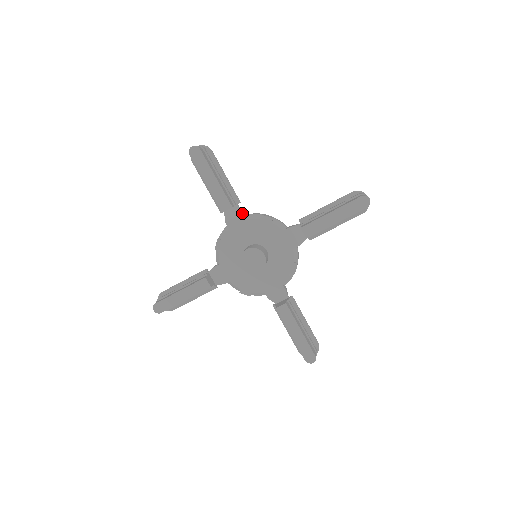
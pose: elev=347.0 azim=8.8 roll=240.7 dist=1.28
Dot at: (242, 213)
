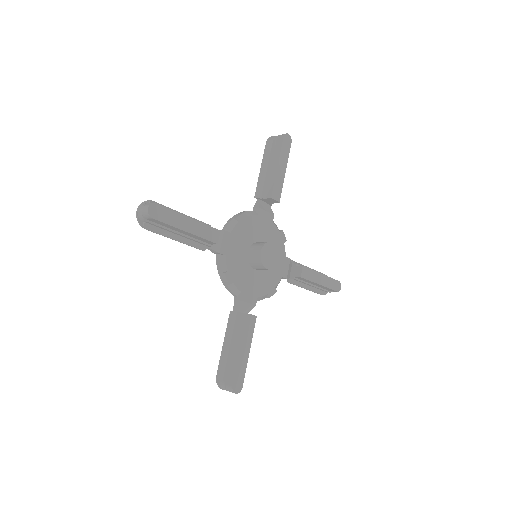
Dot at: (224, 231)
